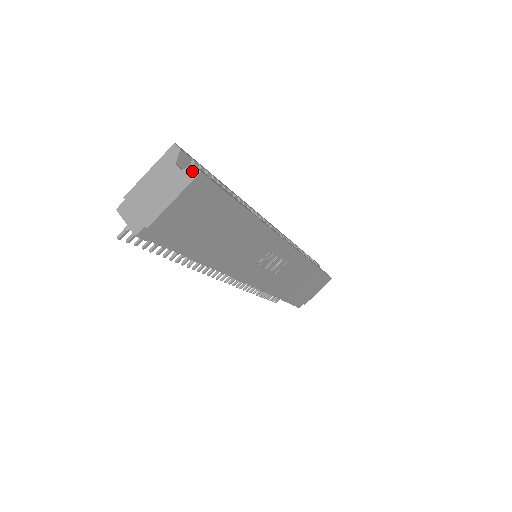
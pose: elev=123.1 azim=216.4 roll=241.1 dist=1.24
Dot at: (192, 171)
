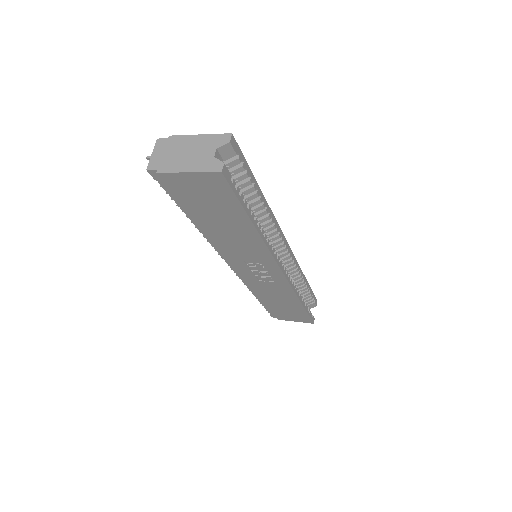
Dot at: (218, 165)
